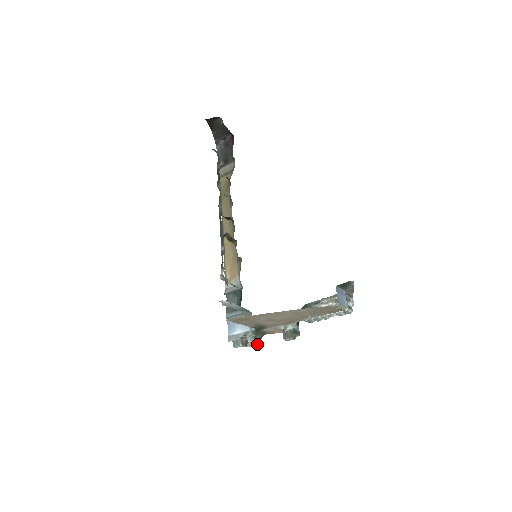
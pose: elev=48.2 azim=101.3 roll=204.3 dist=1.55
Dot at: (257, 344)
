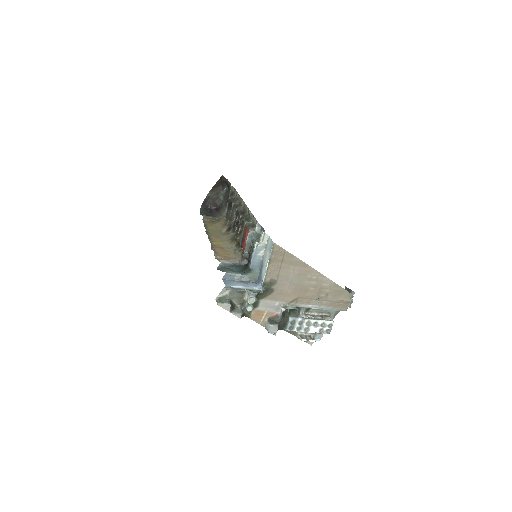
Dot at: (249, 310)
